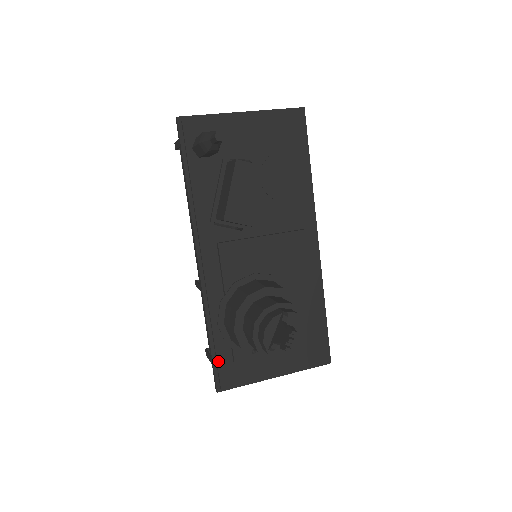
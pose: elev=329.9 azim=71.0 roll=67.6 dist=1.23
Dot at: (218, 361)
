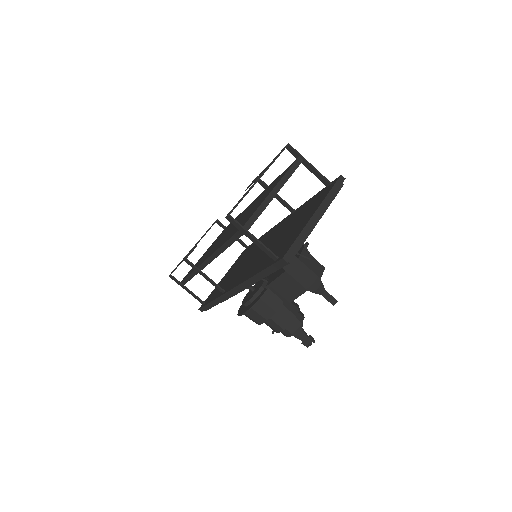
Dot at: occluded
